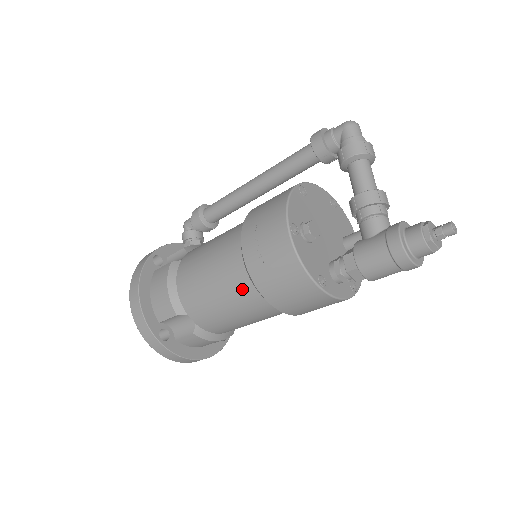
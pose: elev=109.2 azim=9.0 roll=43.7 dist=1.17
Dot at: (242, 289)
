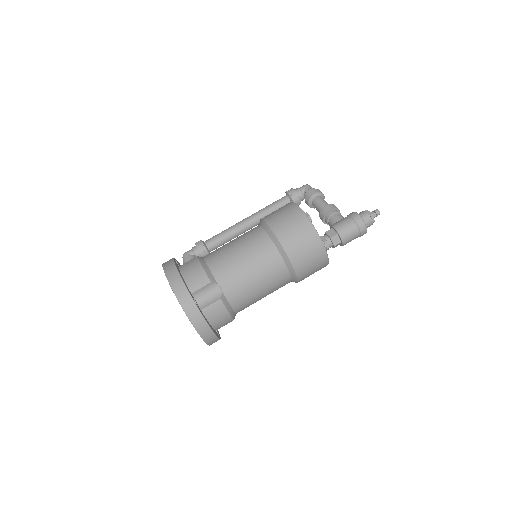
Dot at: (268, 252)
